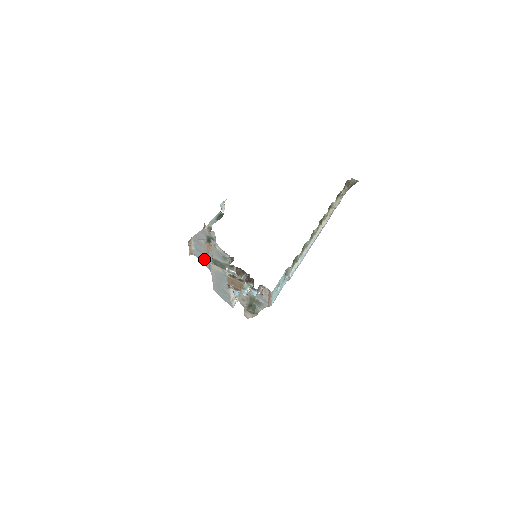
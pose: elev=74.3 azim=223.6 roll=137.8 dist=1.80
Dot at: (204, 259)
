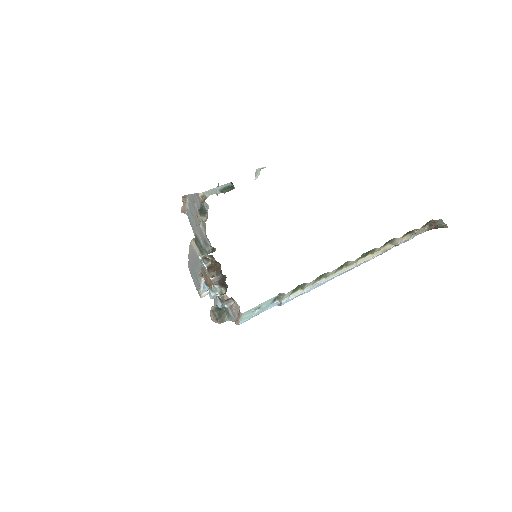
Dot at: (194, 226)
